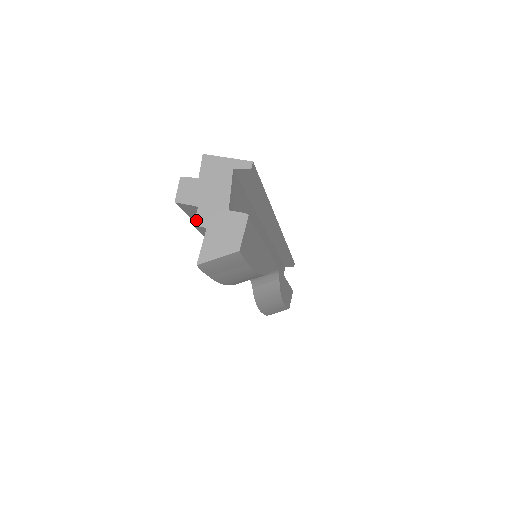
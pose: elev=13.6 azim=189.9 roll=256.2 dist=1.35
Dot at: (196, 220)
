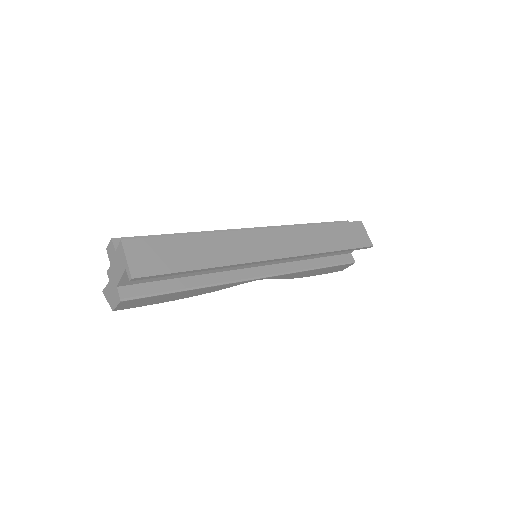
Dot at: (108, 271)
